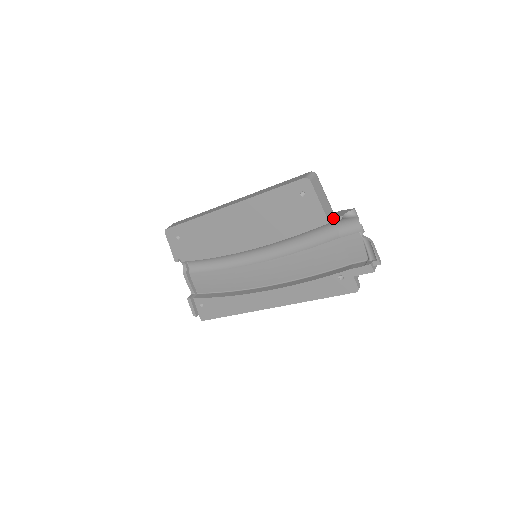
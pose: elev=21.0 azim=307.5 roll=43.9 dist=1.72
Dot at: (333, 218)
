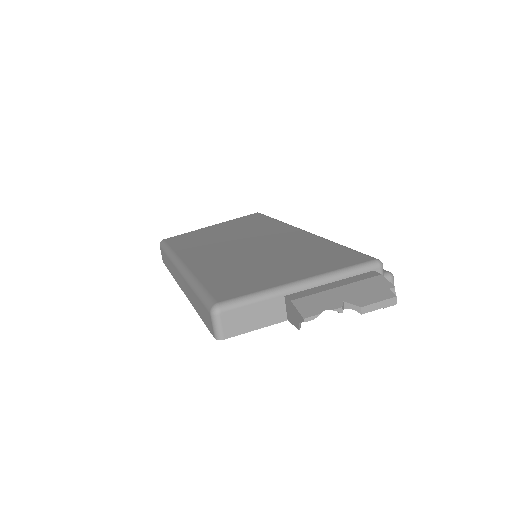
Dot at: occluded
